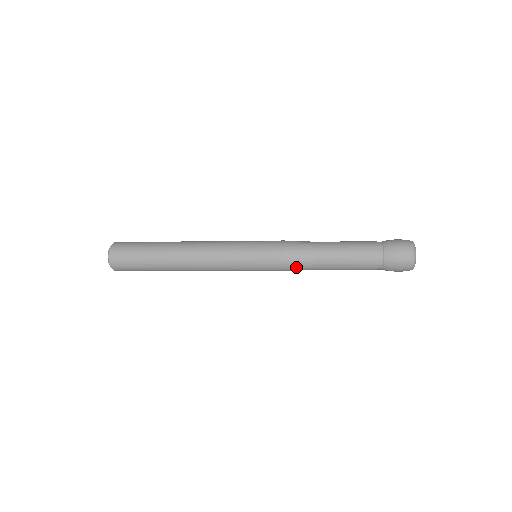
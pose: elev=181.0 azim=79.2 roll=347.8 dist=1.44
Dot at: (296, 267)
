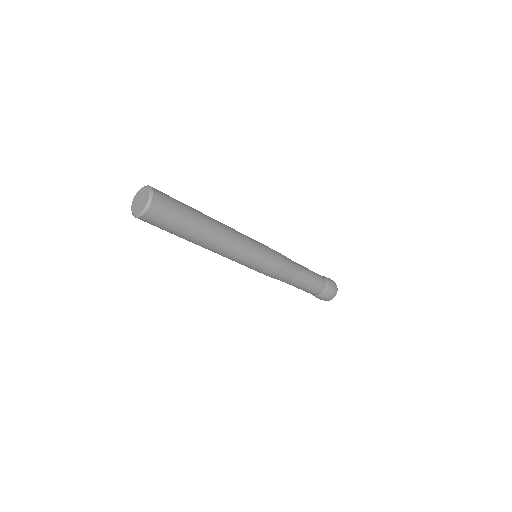
Dot at: (288, 262)
